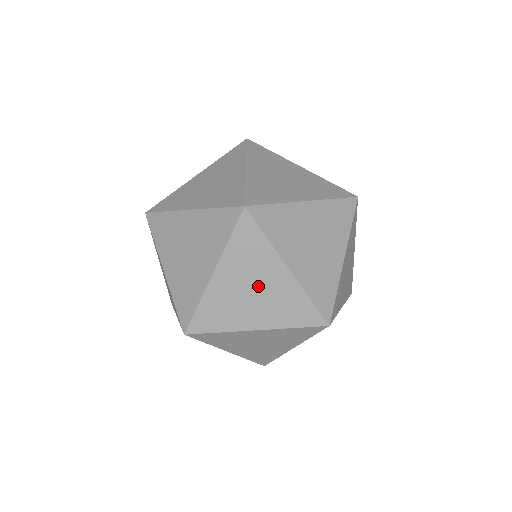
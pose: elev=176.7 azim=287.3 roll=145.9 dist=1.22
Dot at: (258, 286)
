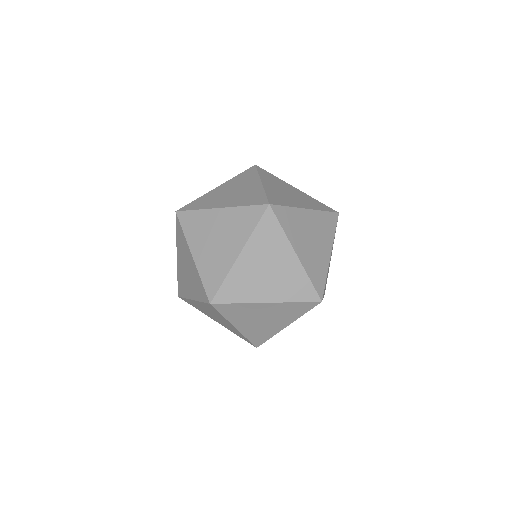
Dot at: occluded
